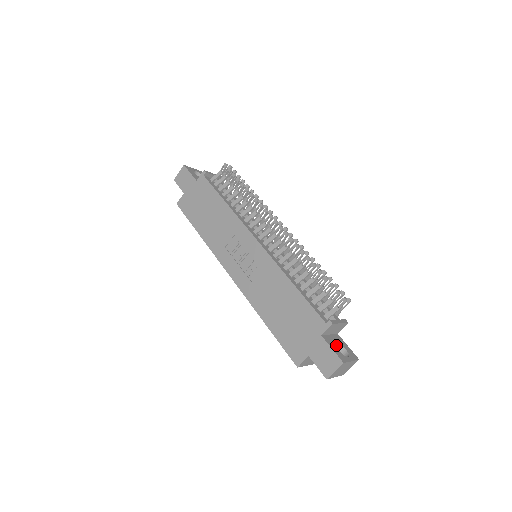
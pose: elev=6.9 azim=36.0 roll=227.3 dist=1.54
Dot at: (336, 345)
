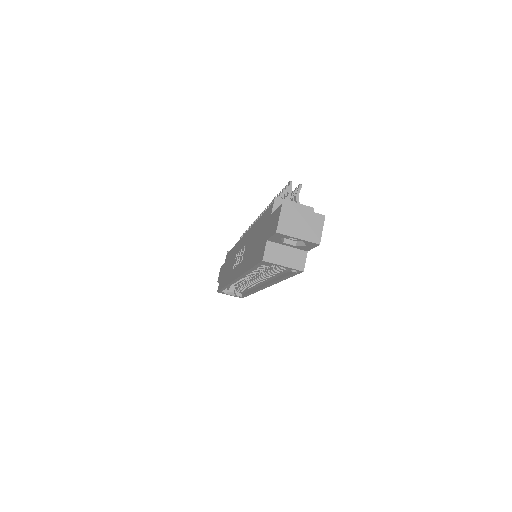
Dot at: occluded
